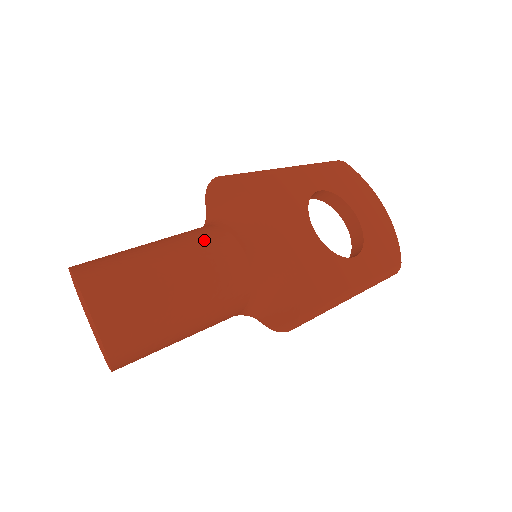
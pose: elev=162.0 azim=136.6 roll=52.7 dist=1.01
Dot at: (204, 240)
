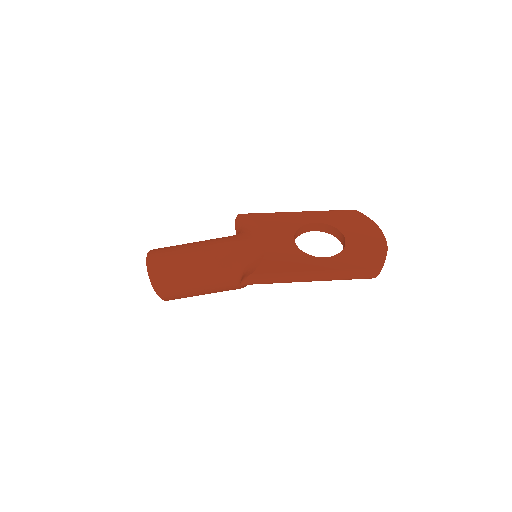
Dot at: (214, 239)
